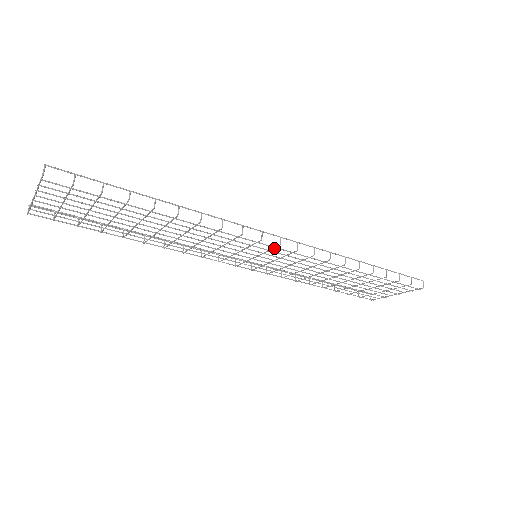
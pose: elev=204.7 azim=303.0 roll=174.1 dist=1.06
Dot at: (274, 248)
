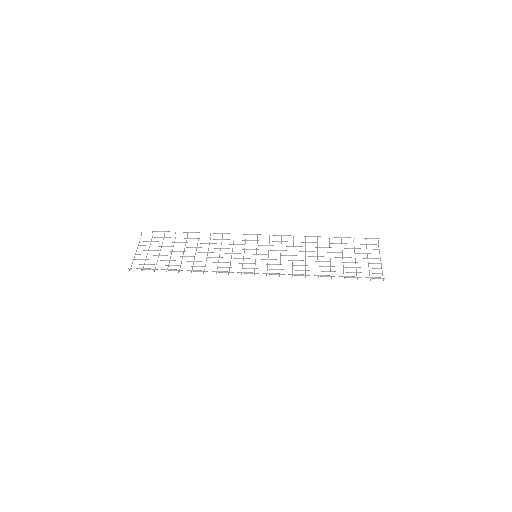
Dot at: (254, 272)
